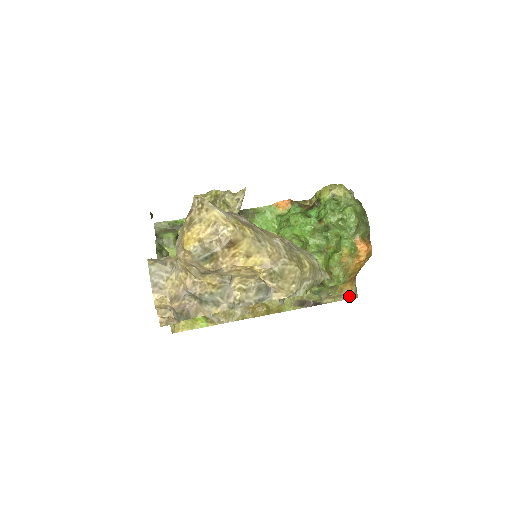
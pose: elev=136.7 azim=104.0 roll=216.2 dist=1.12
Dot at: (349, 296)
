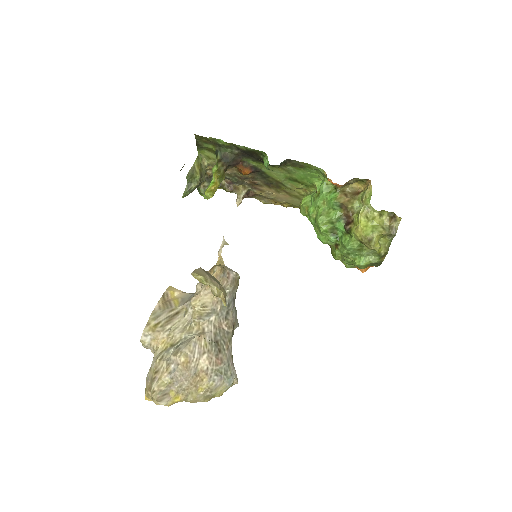
Dot at: occluded
